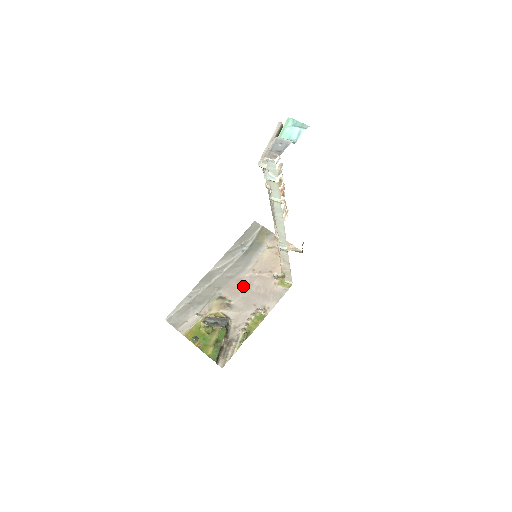
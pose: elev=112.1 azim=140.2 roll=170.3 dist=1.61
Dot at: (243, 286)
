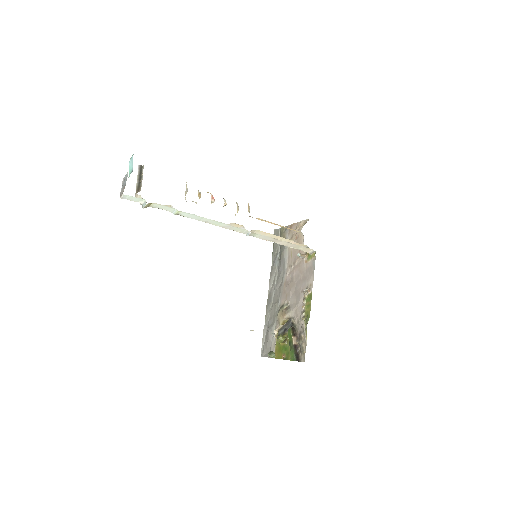
Dot at: (289, 285)
